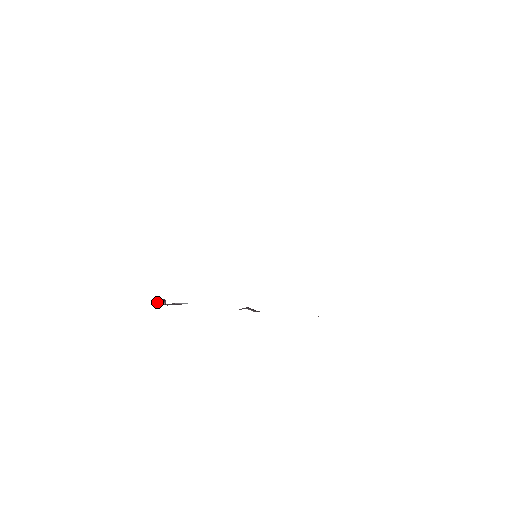
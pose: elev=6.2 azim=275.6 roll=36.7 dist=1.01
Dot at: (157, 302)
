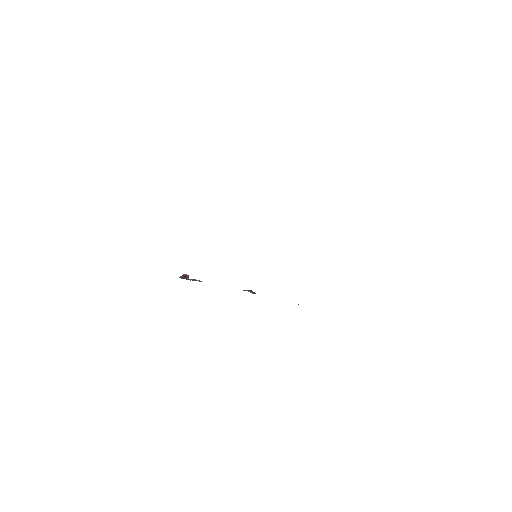
Dot at: (182, 277)
